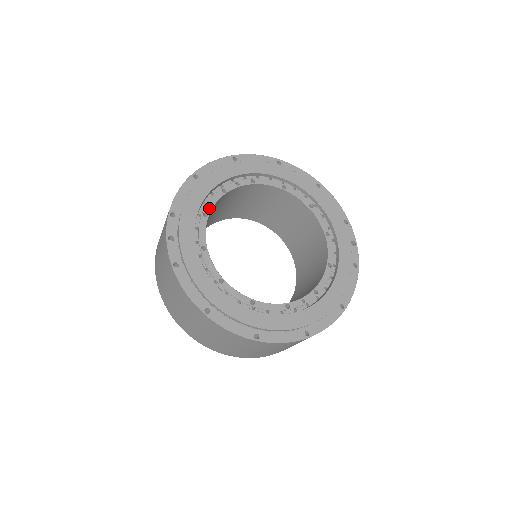
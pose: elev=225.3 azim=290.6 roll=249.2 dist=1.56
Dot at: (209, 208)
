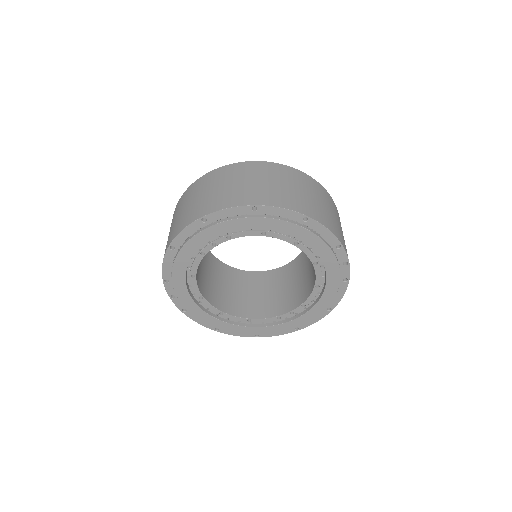
Dot at: (194, 270)
